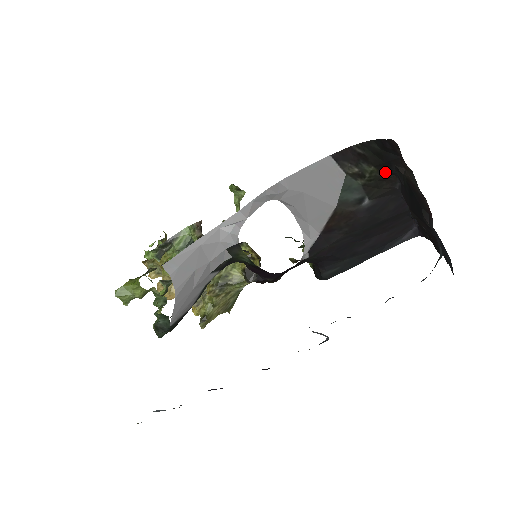
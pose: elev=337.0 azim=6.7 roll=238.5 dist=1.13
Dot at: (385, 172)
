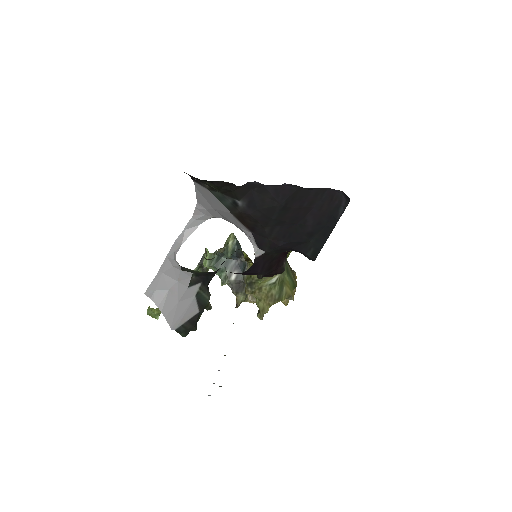
Dot at: (213, 182)
